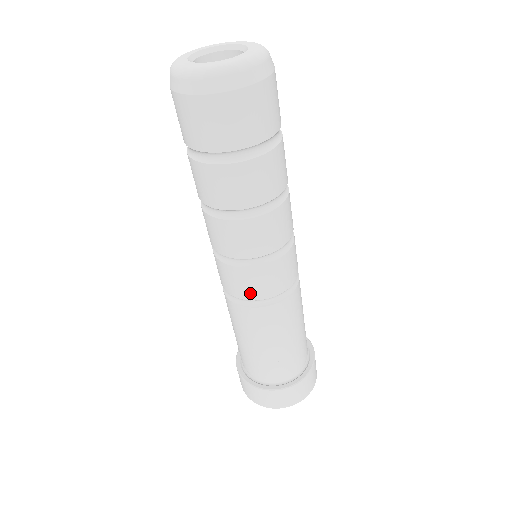
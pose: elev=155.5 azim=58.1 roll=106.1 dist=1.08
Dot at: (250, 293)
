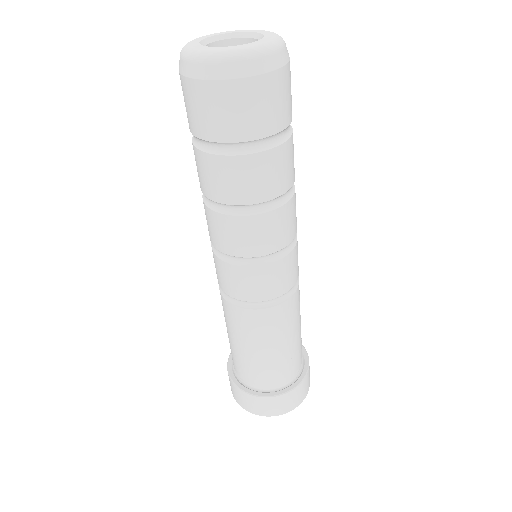
Dot at: (222, 283)
